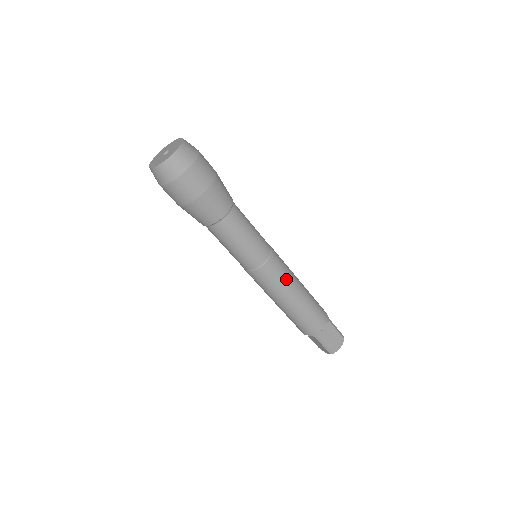
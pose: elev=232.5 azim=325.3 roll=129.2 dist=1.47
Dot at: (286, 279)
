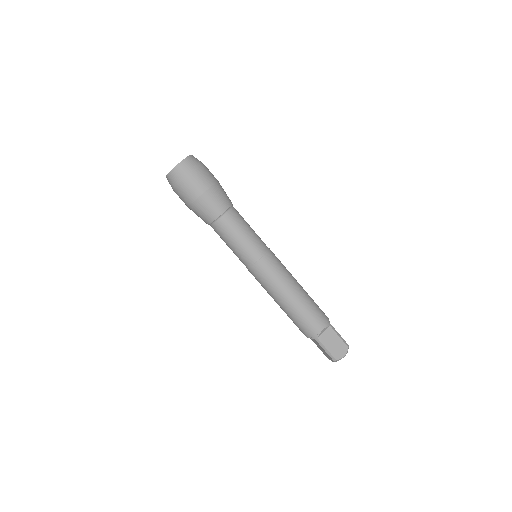
Dot at: (281, 277)
